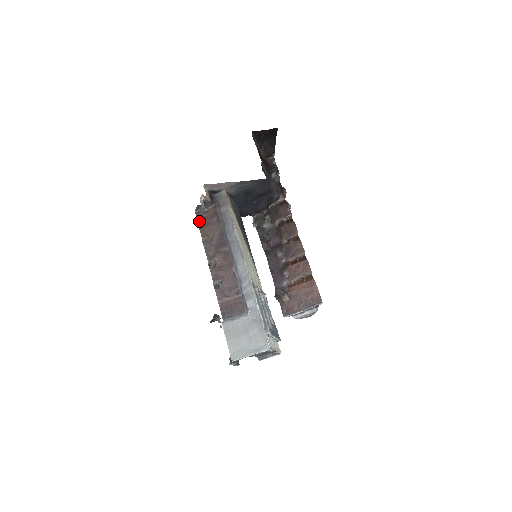
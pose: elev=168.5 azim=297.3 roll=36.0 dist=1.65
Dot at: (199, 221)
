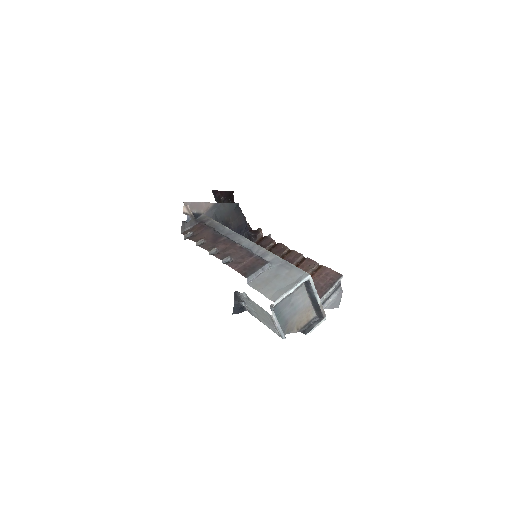
Dot at: (188, 238)
